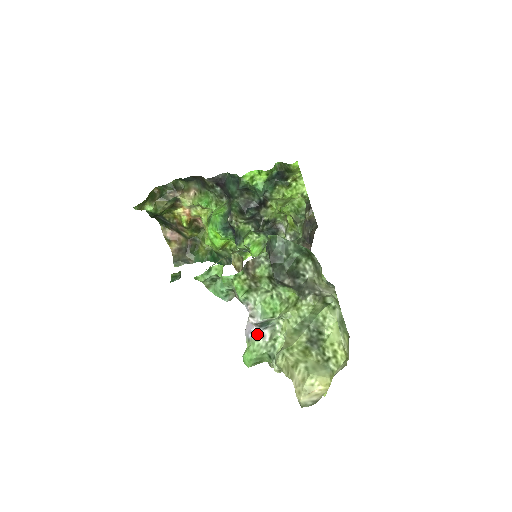
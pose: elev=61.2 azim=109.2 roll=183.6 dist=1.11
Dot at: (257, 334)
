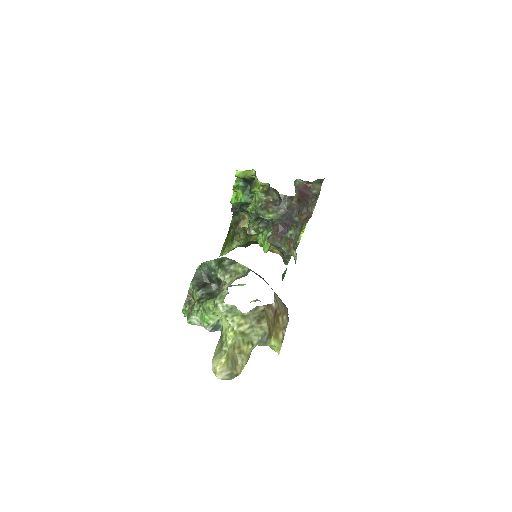
Dot at: occluded
